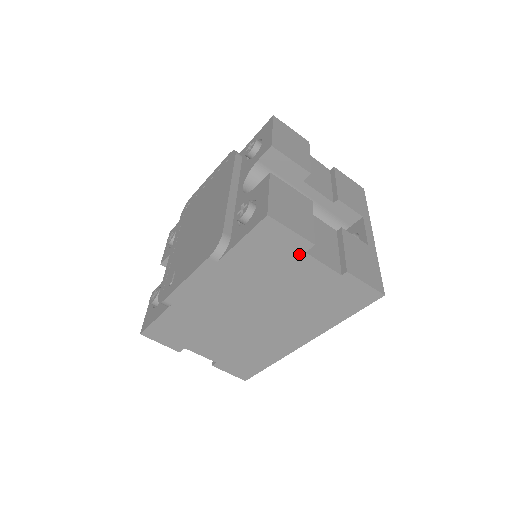
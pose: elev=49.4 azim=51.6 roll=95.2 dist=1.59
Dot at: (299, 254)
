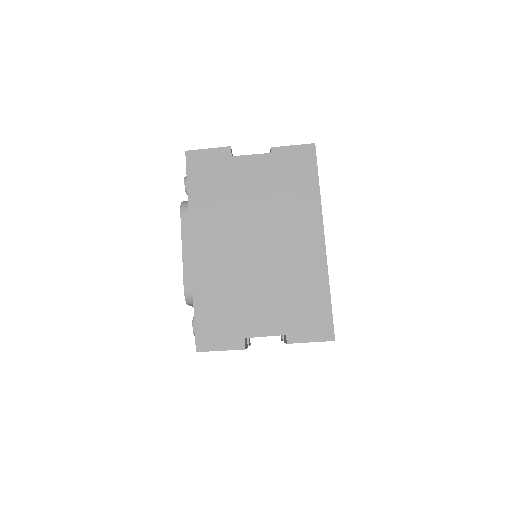
Dot at: (229, 161)
